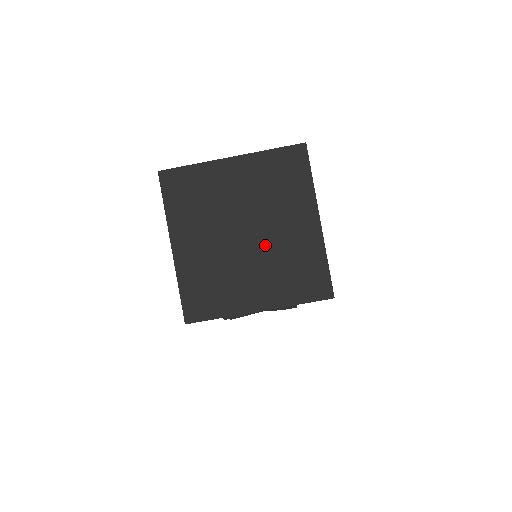
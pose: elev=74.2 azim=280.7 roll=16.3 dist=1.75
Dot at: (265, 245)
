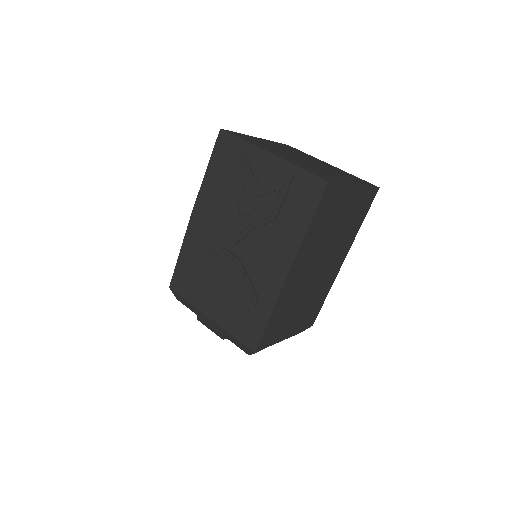
Dot at: (311, 164)
